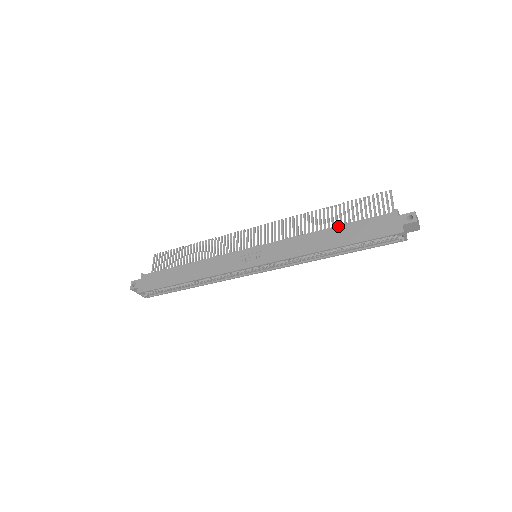
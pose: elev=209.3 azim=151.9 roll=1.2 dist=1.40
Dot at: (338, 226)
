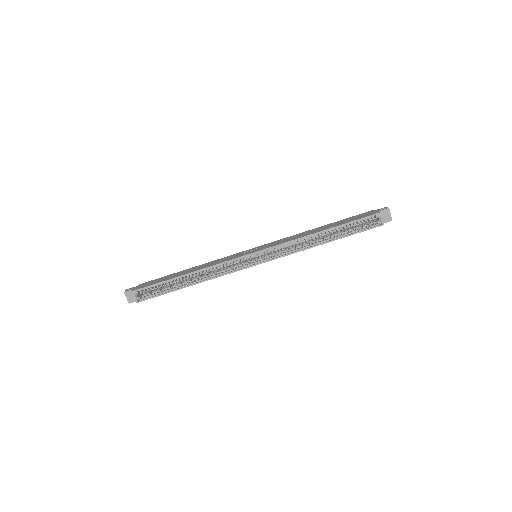
Dot at: (328, 224)
